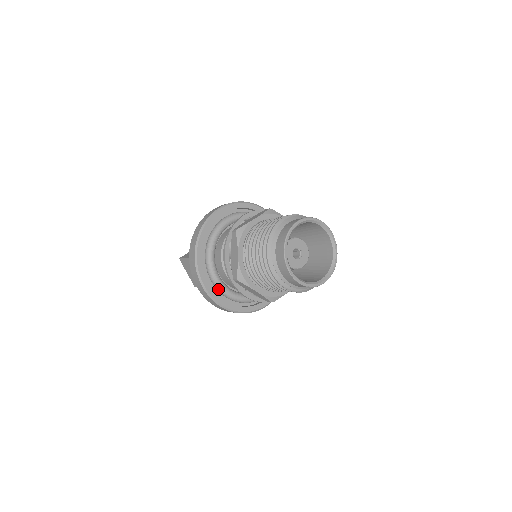
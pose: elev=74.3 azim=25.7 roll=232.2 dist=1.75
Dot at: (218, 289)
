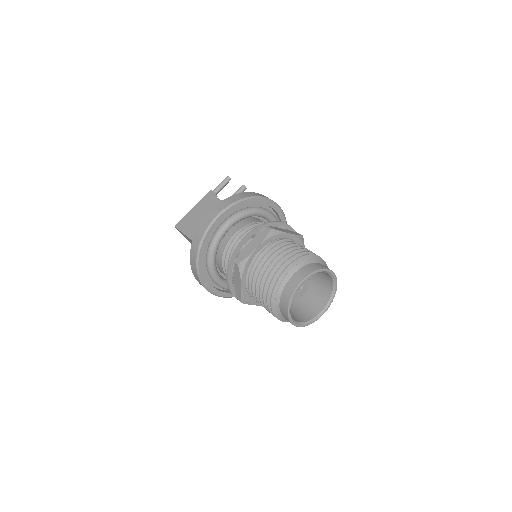
Dot at: (221, 287)
